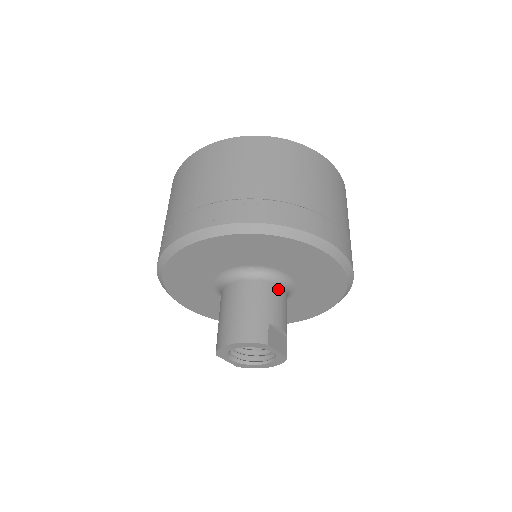
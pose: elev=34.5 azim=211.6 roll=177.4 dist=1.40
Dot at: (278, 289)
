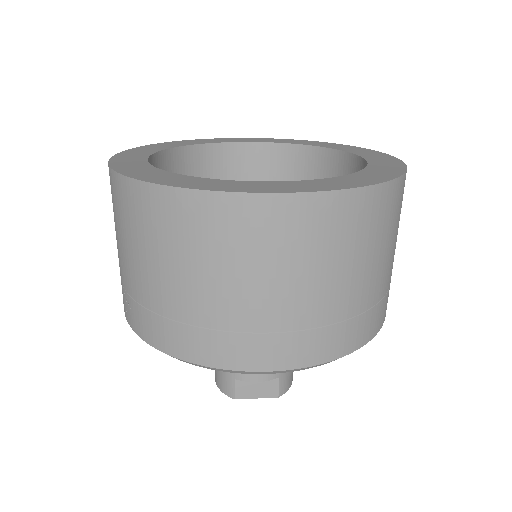
Dot at: occluded
